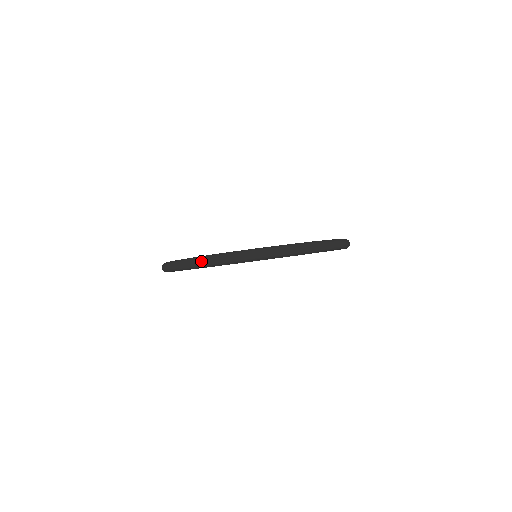
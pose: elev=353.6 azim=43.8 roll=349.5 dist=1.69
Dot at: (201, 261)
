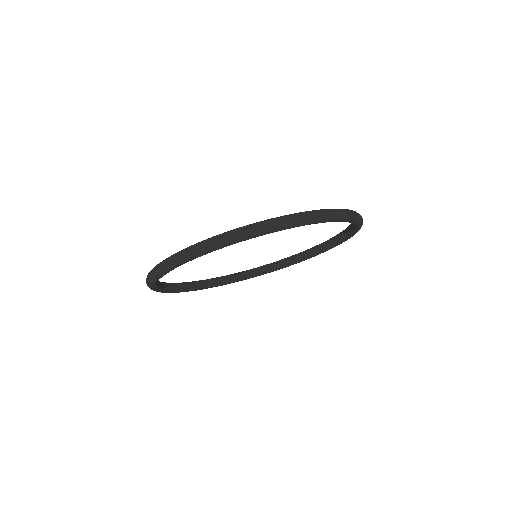
Dot at: (150, 274)
